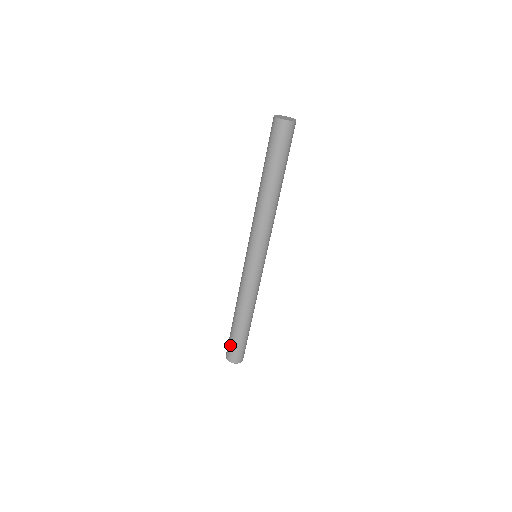
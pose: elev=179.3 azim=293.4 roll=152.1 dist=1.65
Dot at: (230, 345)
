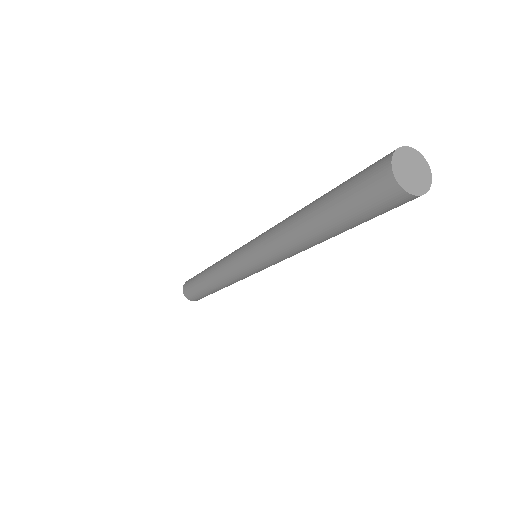
Dot at: (190, 290)
